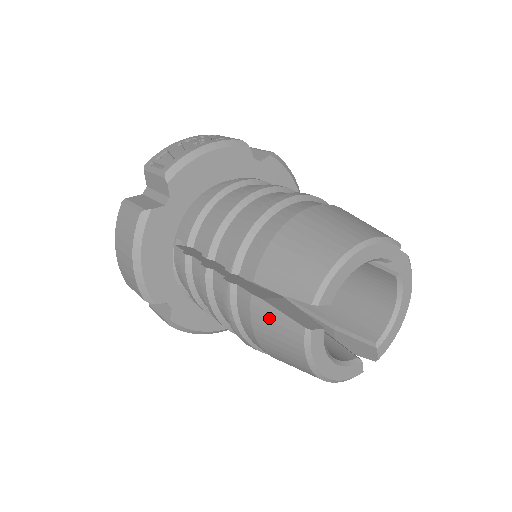
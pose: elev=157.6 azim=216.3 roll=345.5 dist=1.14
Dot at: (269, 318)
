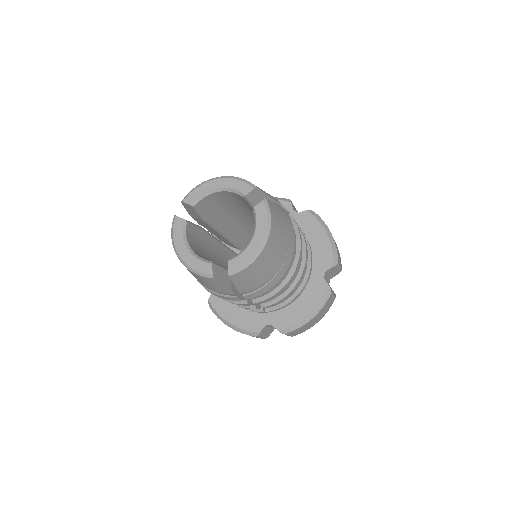
Dot at: occluded
